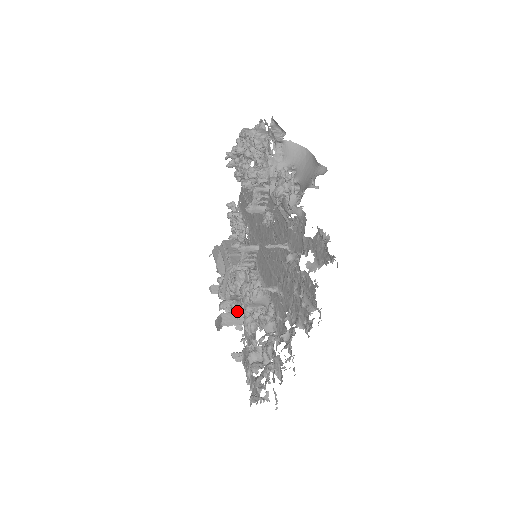
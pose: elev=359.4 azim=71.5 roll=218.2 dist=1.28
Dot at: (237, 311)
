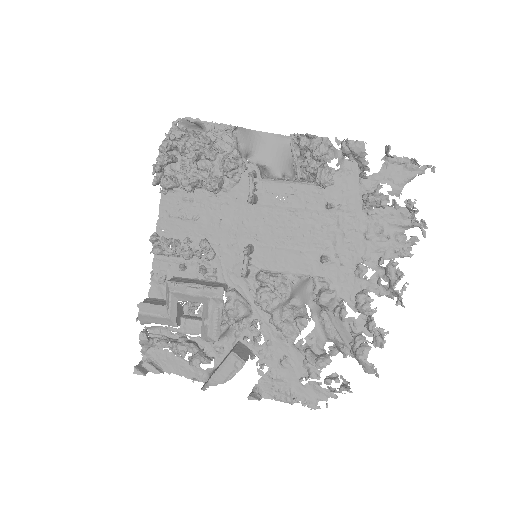
Dot at: (216, 355)
